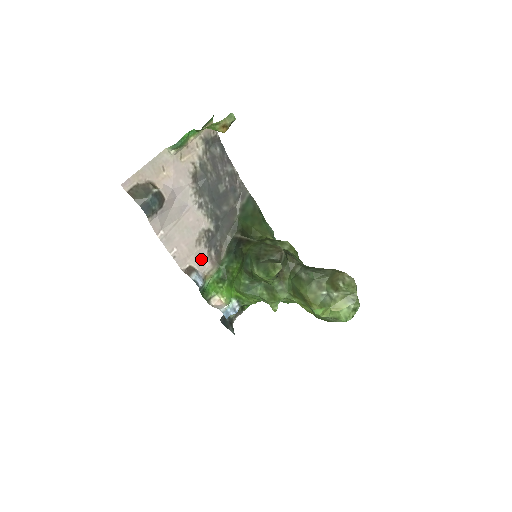
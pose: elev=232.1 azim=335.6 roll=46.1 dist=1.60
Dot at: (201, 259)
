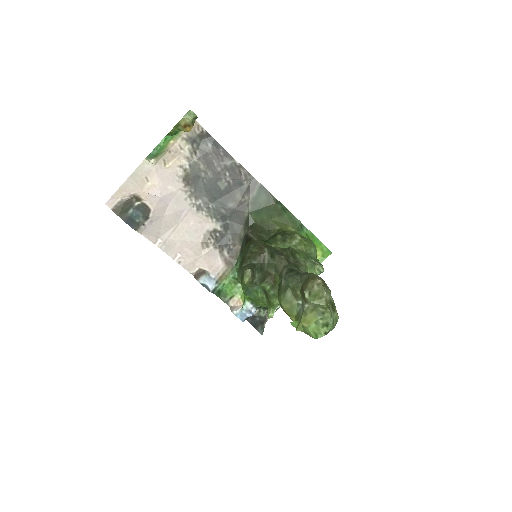
Dot at: (213, 261)
